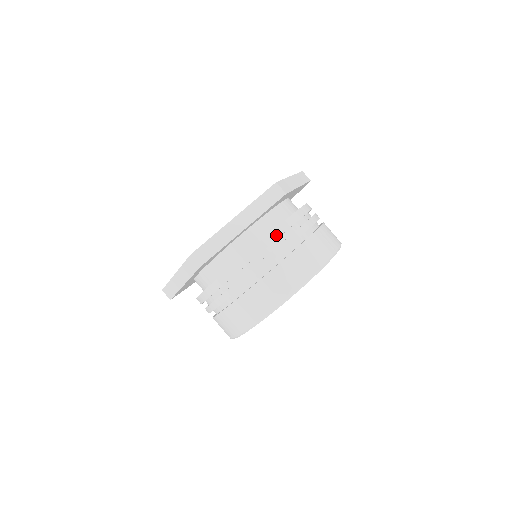
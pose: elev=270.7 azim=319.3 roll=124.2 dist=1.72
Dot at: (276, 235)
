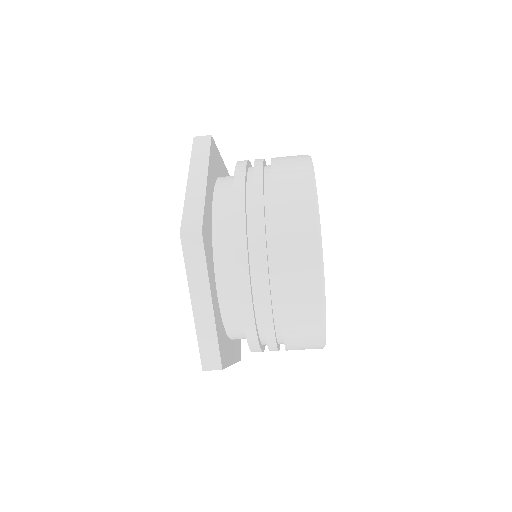
Dot at: (244, 267)
